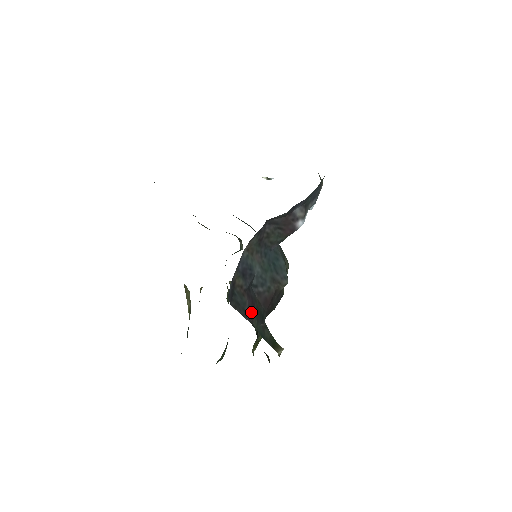
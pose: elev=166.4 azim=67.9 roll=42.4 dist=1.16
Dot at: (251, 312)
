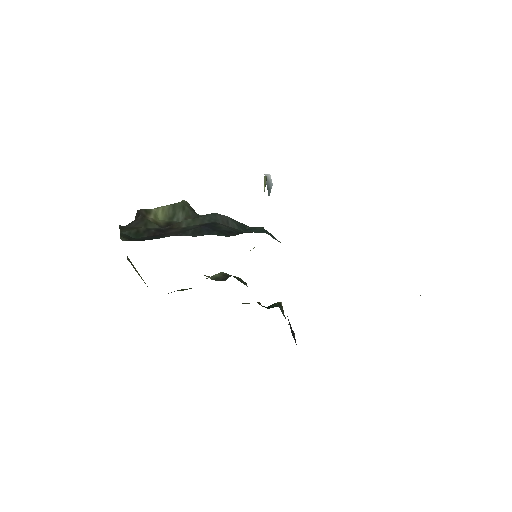
Dot at: occluded
